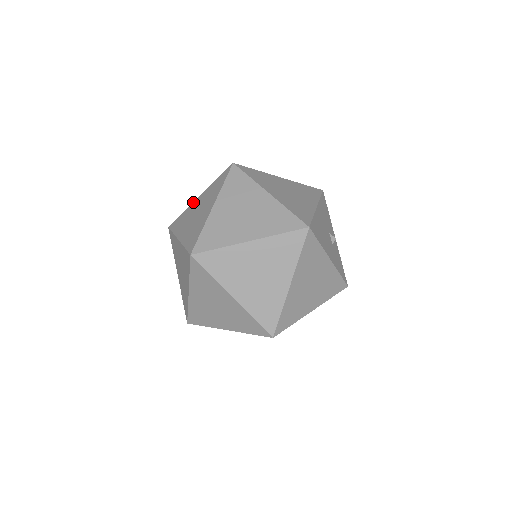
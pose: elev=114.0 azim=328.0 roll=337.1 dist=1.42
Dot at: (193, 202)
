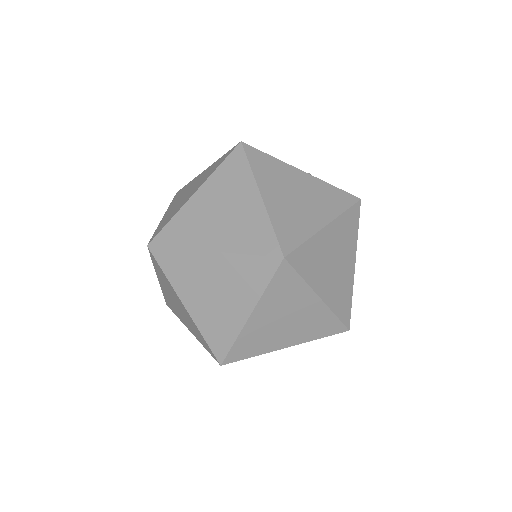
Dot at: occluded
